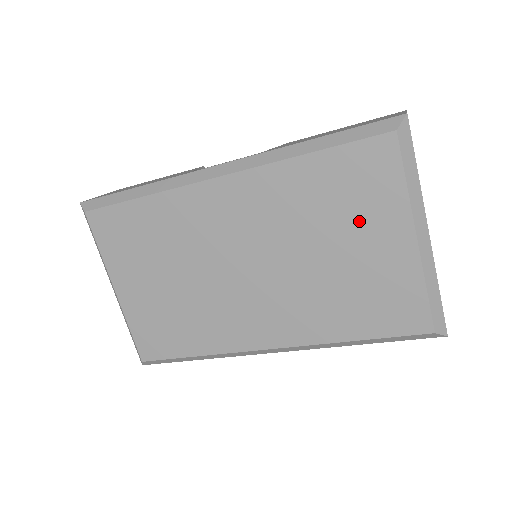
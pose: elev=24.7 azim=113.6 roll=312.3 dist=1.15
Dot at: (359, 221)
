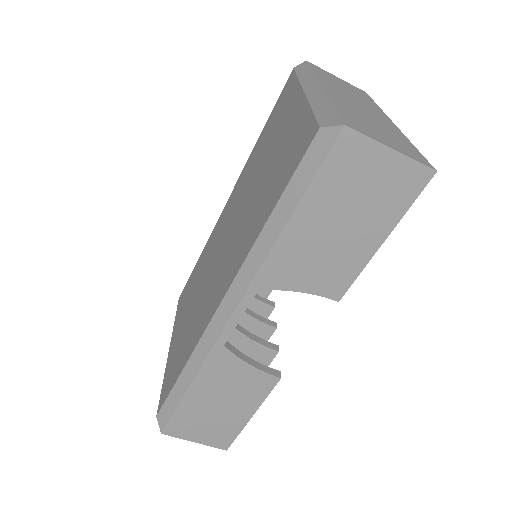
Dot at: (277, 130)
